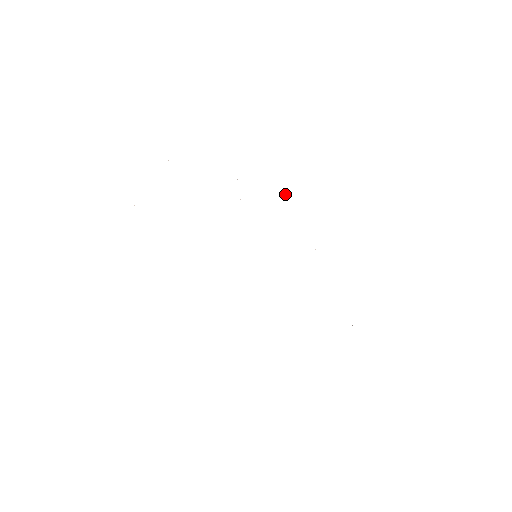
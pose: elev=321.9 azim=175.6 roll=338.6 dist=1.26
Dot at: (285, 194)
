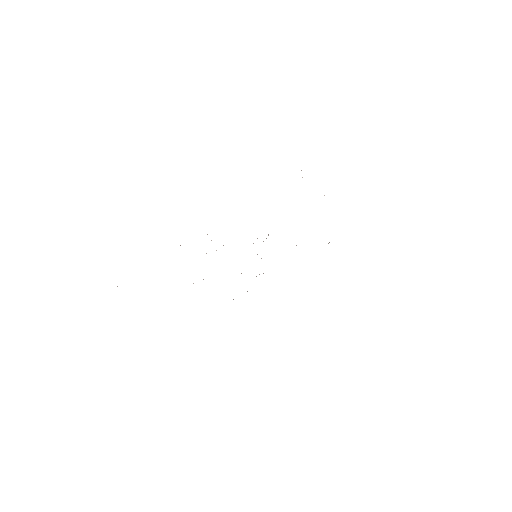
Dot at: occluded
